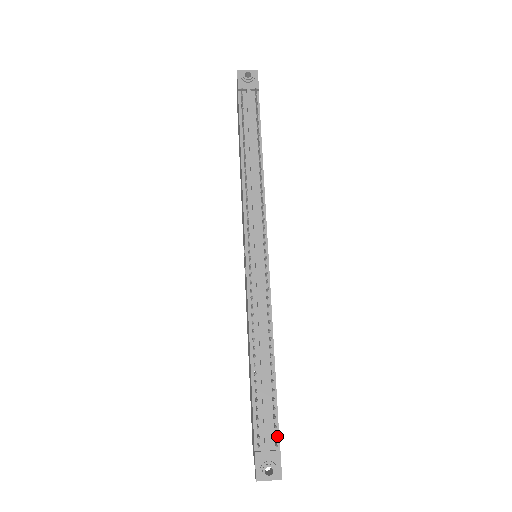
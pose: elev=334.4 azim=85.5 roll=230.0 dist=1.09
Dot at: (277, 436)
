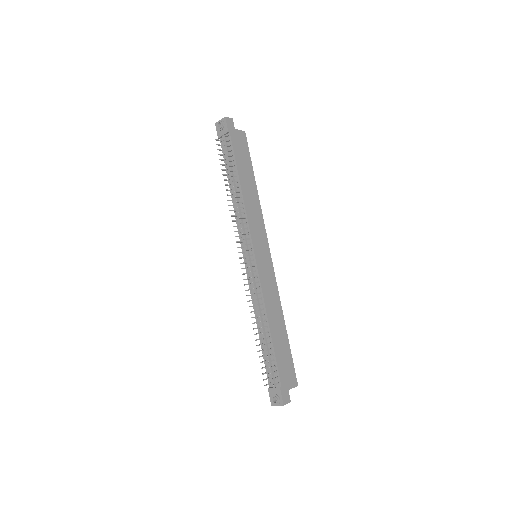
Dot at: (279, 378)
